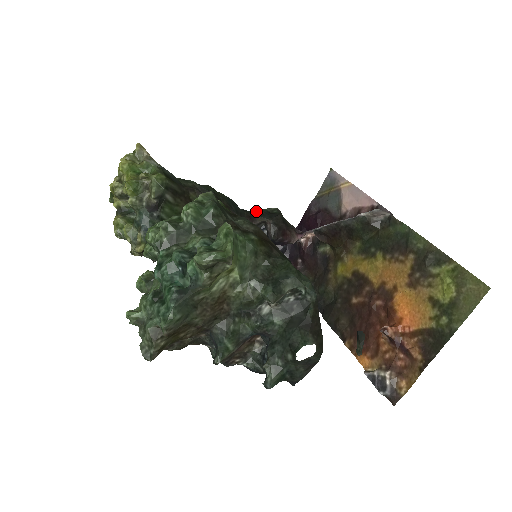
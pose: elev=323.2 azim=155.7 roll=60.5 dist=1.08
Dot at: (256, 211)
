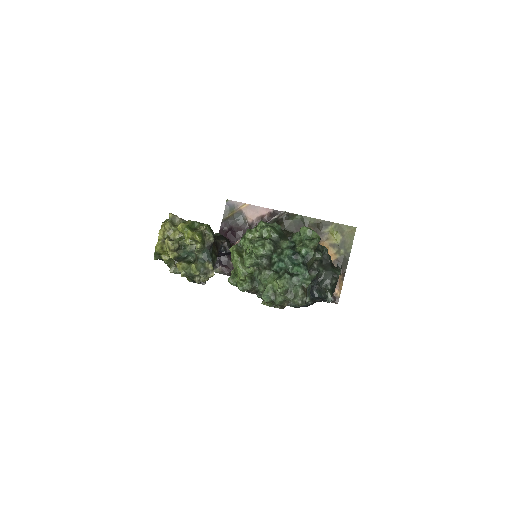
Dot at: occluded
